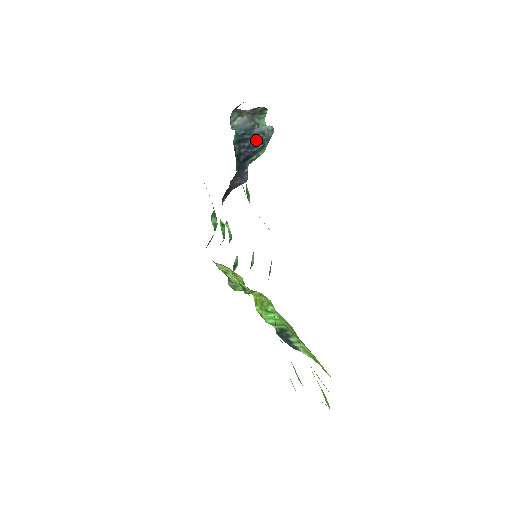
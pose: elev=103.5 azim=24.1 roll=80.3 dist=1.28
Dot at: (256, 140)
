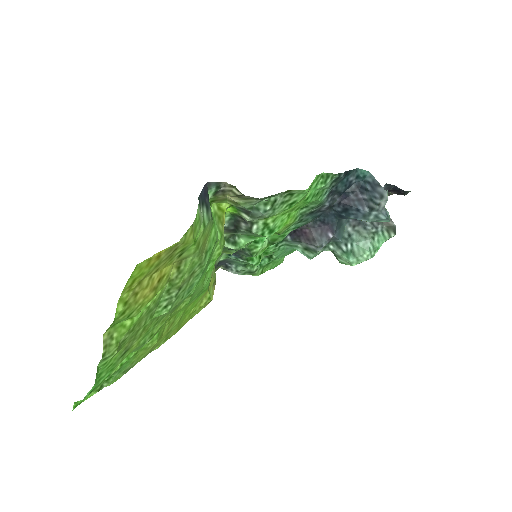
Dot at: (370, 199)
